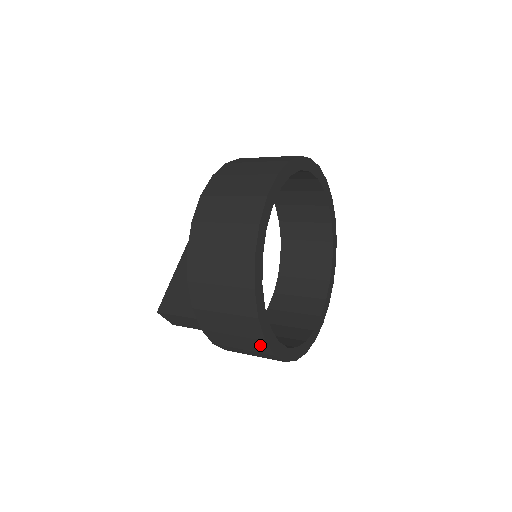
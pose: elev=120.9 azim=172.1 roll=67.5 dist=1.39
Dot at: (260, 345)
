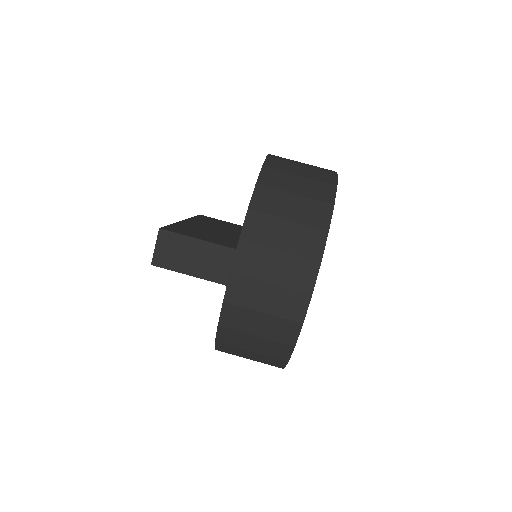
Dot at: (307, 272)
